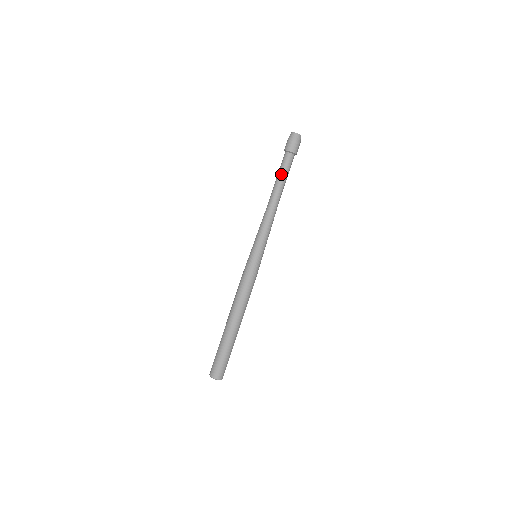
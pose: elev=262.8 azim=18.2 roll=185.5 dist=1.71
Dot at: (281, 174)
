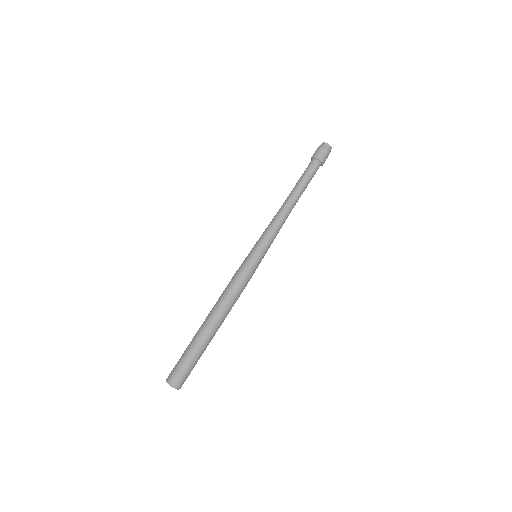
Dot at: (303, 178)
